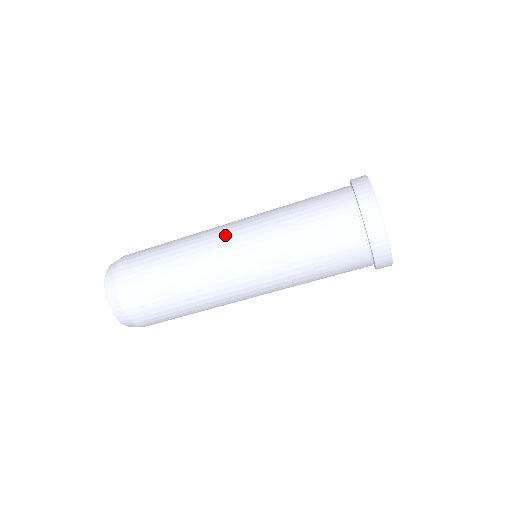
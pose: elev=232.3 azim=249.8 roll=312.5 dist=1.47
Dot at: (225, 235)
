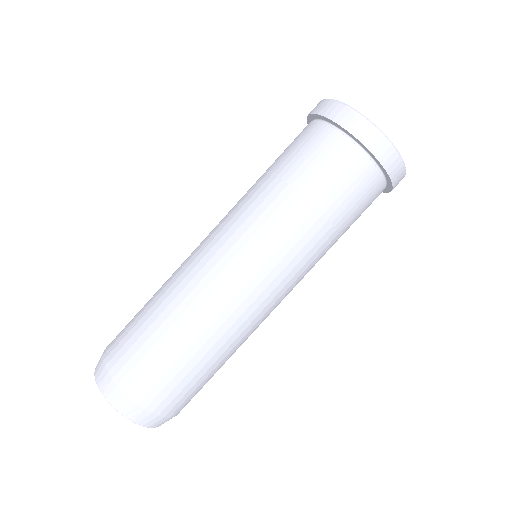
Dot at: occluded
